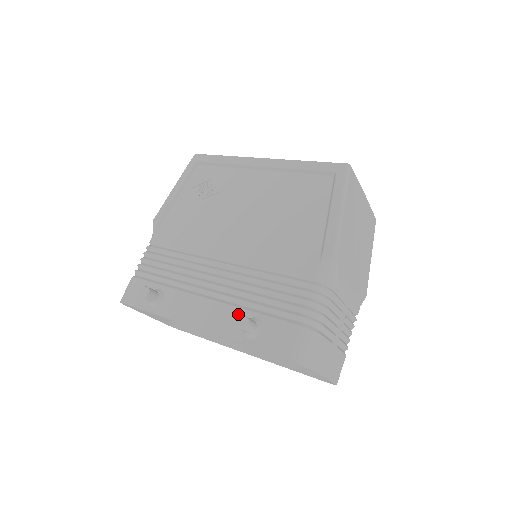
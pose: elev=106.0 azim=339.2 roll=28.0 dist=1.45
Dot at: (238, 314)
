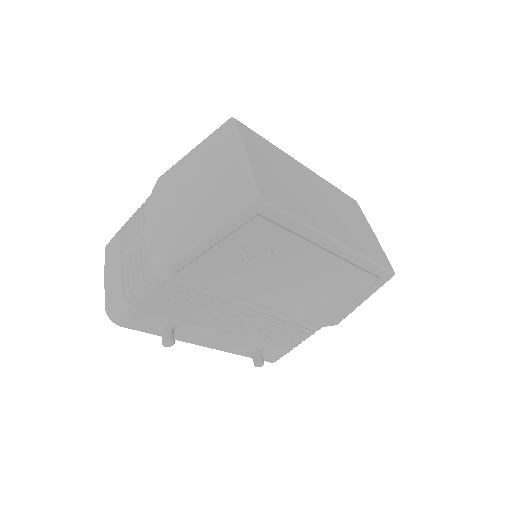
Dot at: (248, 344)
